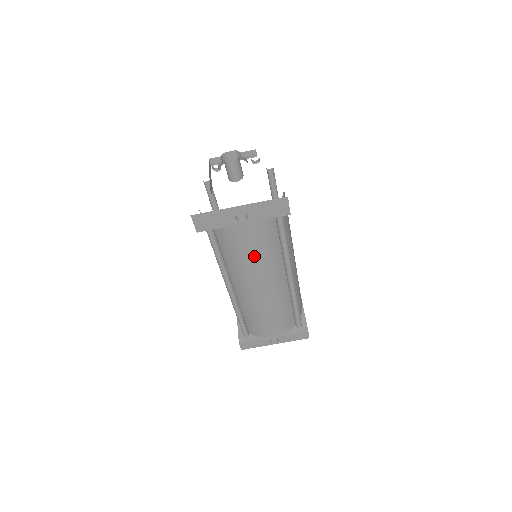
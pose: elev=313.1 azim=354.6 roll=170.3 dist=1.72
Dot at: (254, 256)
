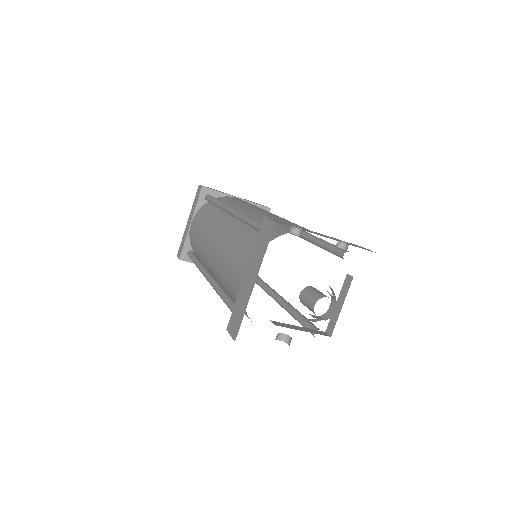
Dot at: occluded
